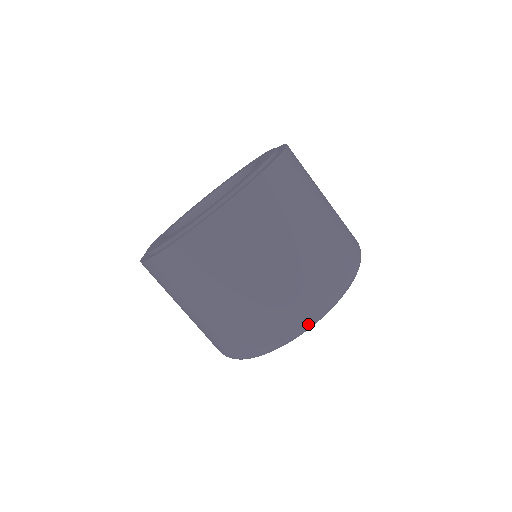
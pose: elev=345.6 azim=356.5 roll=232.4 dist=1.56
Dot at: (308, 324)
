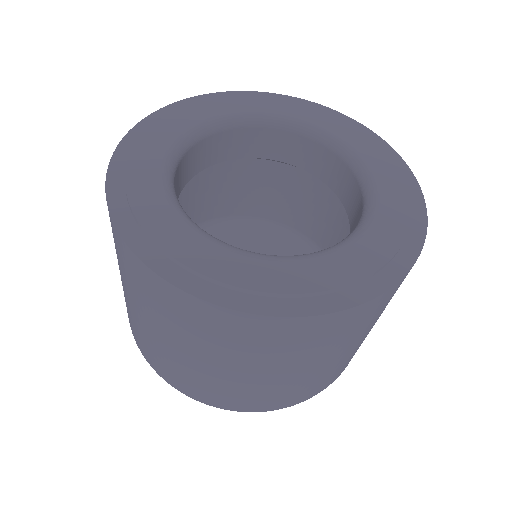
Dot at: (278, 409)
